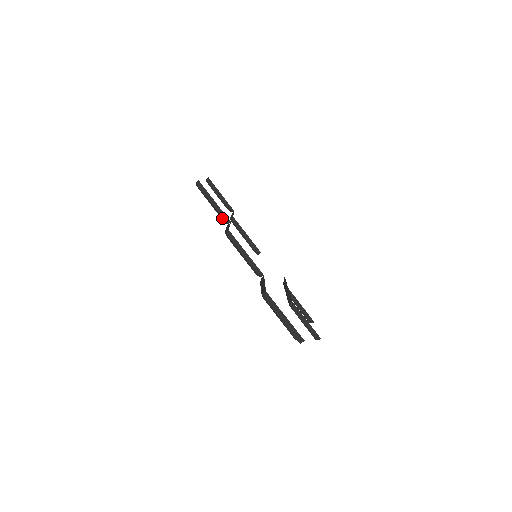
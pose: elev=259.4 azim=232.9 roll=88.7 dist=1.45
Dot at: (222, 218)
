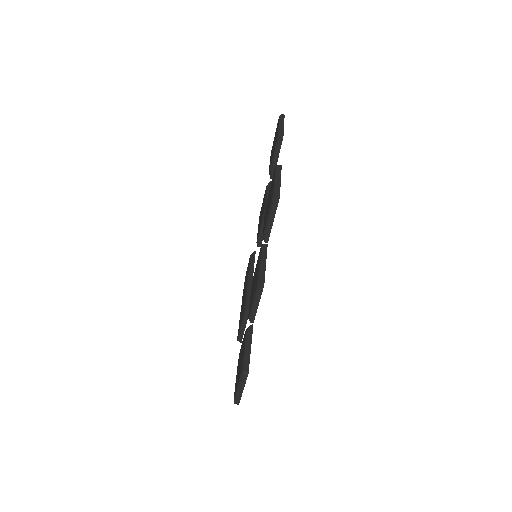
Dot at: (265, 235)
